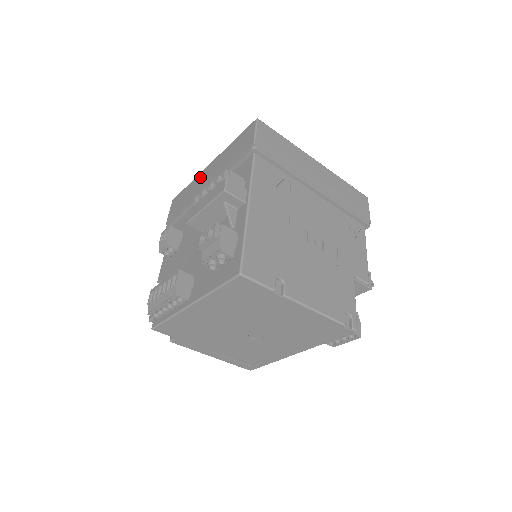
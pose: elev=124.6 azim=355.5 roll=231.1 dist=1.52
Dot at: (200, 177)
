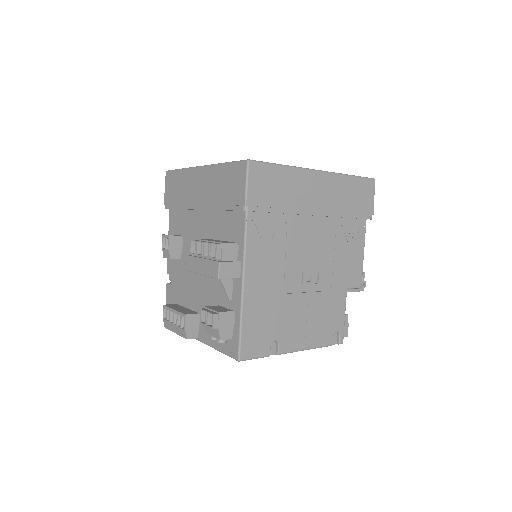
Dot at: (192, 177)
